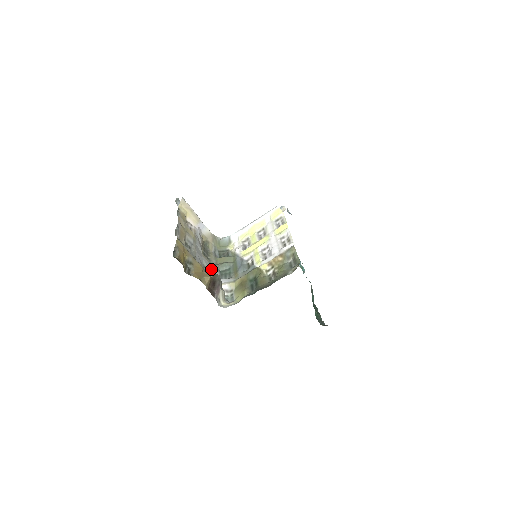
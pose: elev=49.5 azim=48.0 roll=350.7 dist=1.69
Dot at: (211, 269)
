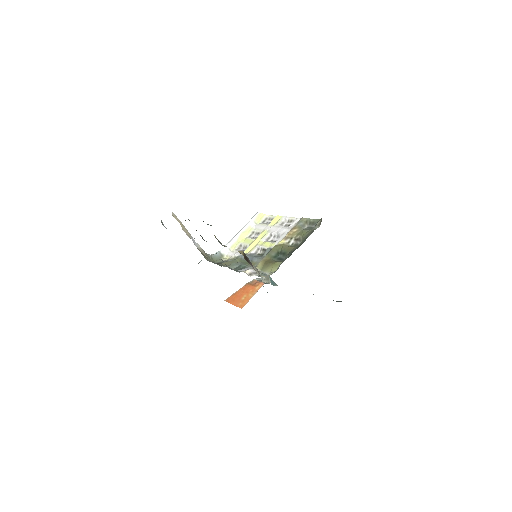
Dot at: occluded
